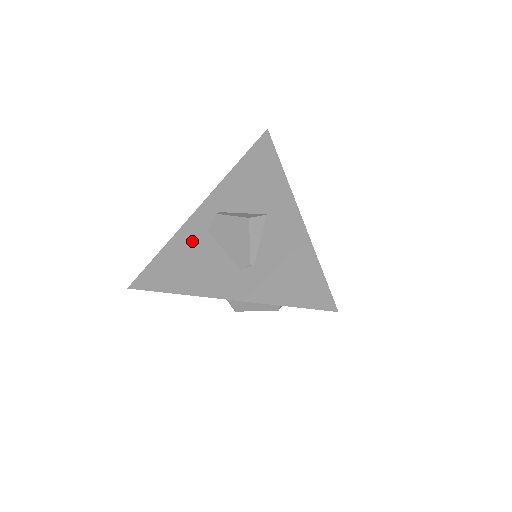
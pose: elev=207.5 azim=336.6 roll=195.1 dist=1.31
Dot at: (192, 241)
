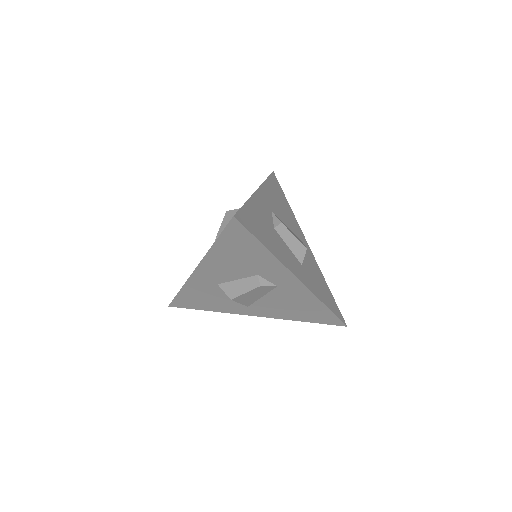
Dot at: occluded
